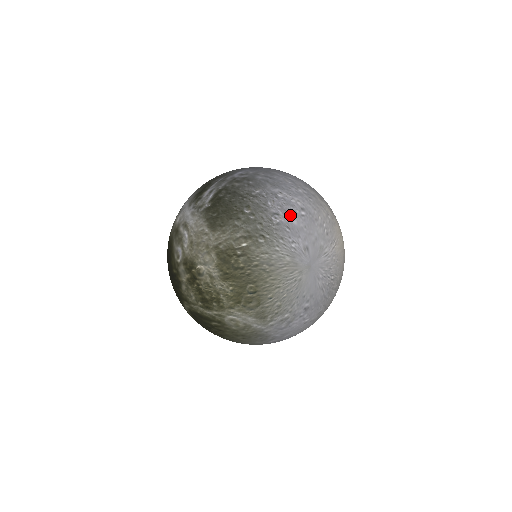
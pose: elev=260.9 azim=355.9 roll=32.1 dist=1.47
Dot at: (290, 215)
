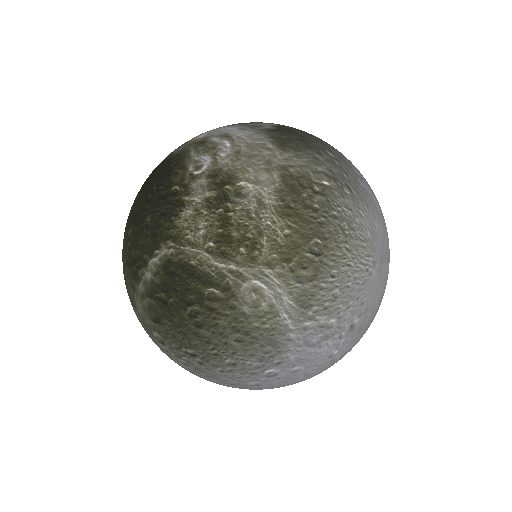
Dot at: (372, 192)
